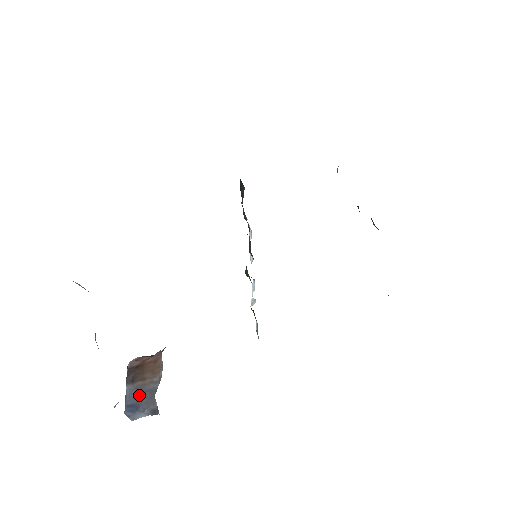
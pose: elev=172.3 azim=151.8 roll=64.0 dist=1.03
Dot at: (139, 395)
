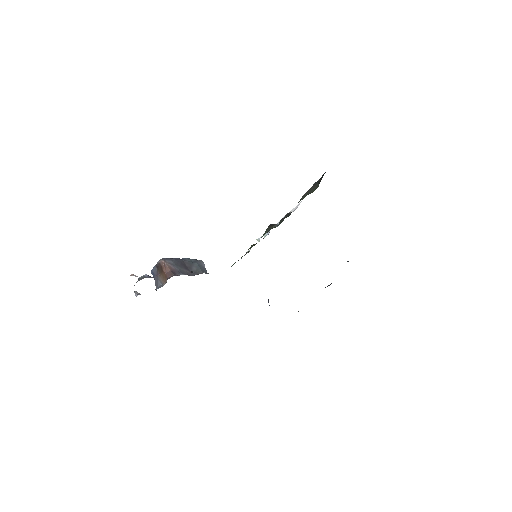
Dot at: occluded
